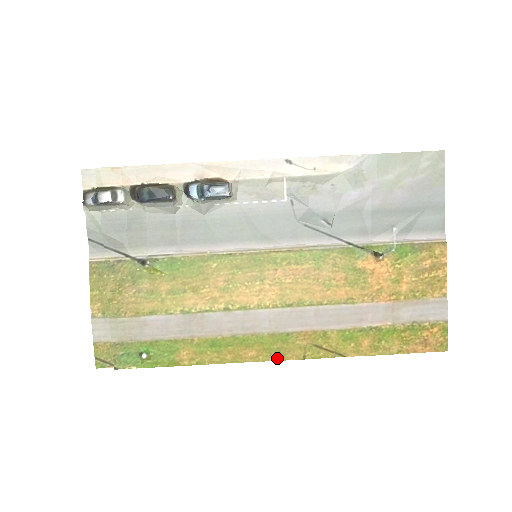
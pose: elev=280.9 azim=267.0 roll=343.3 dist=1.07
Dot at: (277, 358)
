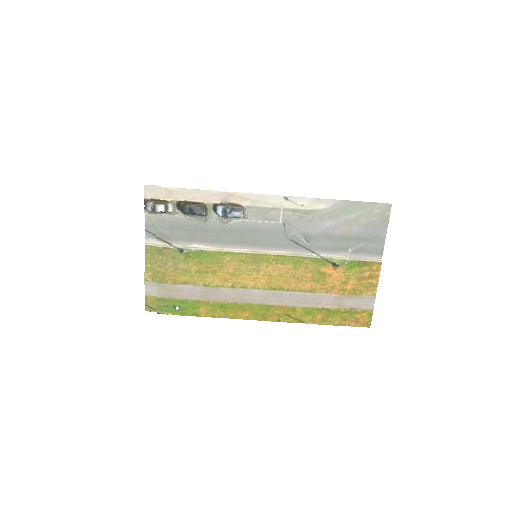
Dot at: (261, 319)
